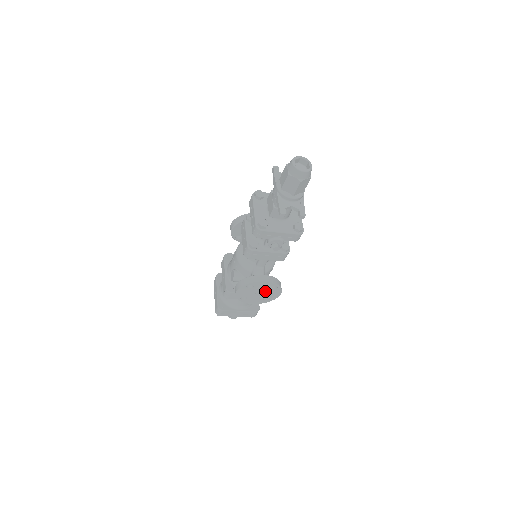
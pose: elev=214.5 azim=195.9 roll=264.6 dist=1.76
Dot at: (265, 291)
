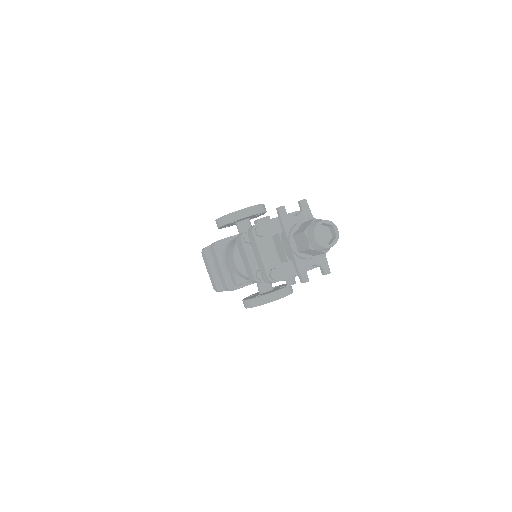
Dot at: occluded
